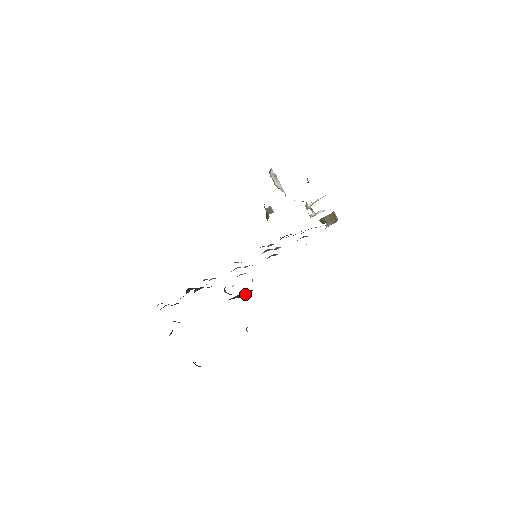
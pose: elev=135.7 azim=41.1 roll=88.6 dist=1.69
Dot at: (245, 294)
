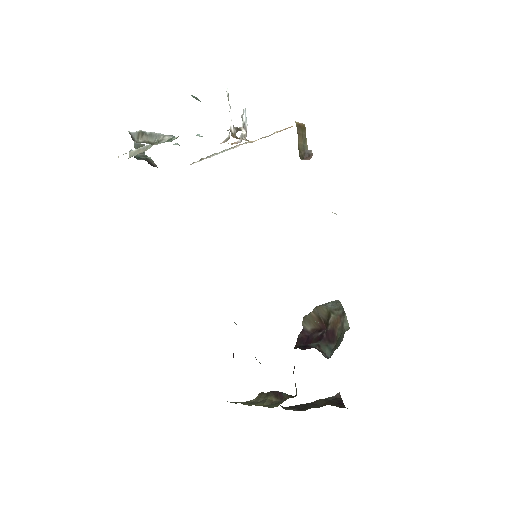
Dot at: (323, 320)
